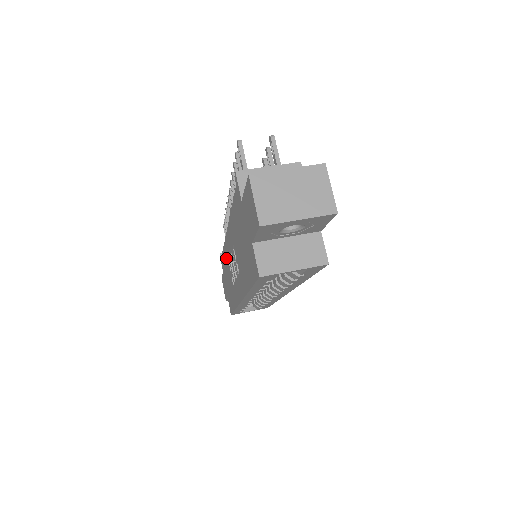
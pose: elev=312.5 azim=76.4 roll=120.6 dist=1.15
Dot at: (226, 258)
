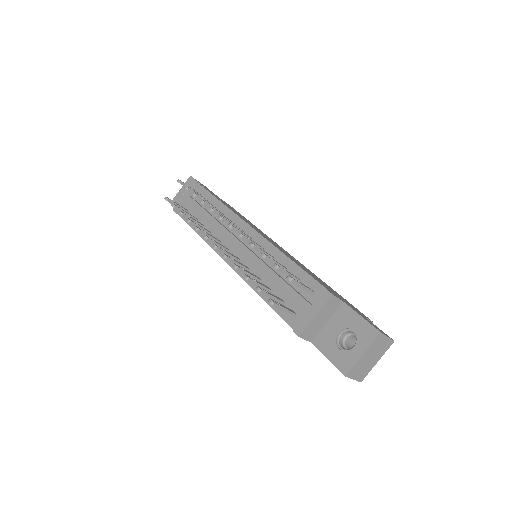
Dot at: occluded
